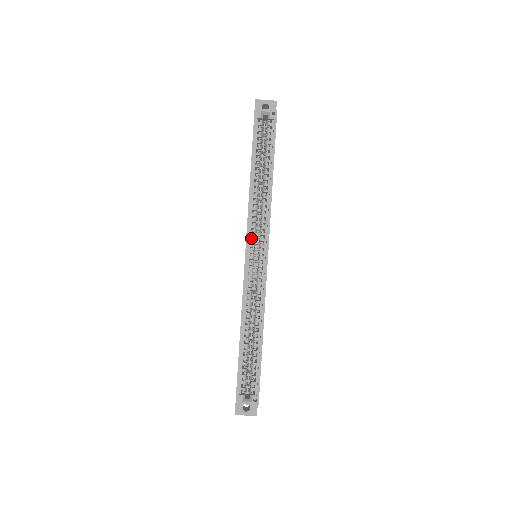
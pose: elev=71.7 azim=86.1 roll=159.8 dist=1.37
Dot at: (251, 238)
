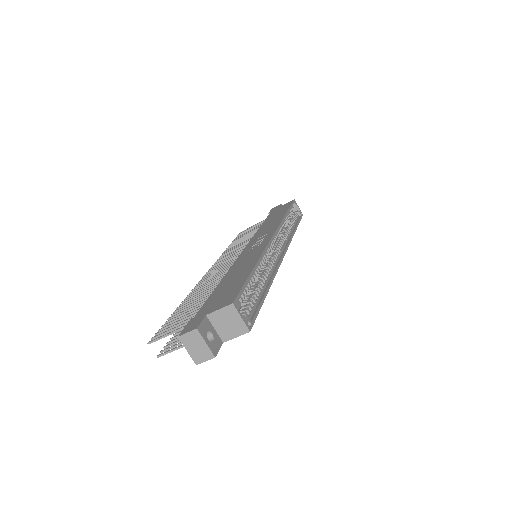
Dot at: (277, 235)
